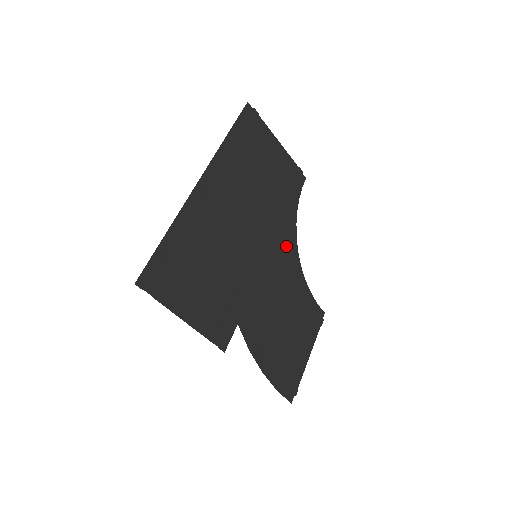
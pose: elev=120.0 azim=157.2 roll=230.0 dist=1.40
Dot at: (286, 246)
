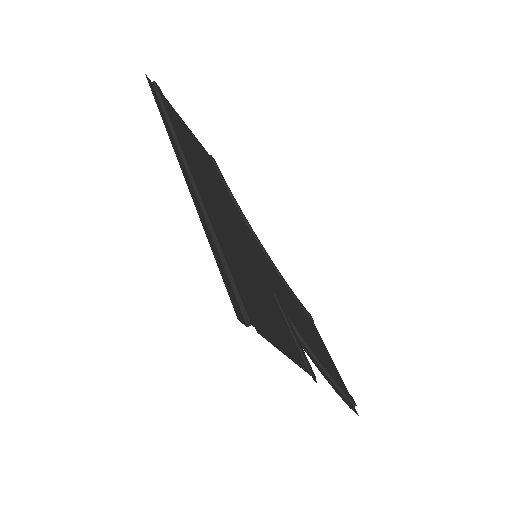
Dot at: (256, 242)
